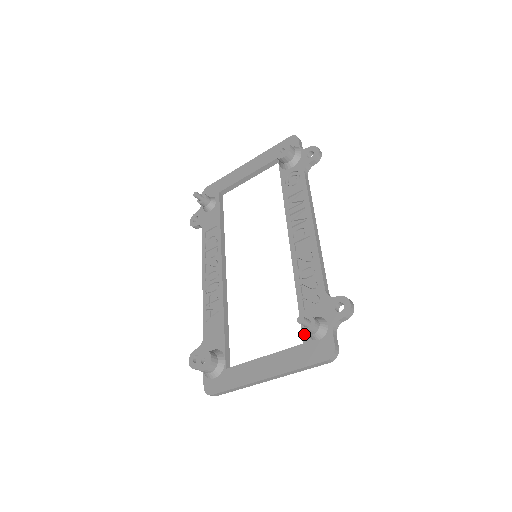
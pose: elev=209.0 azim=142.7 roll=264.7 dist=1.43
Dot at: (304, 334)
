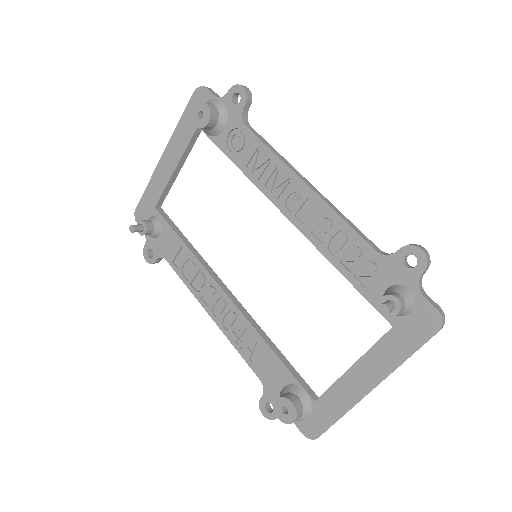
Dot at: (386, 315)
